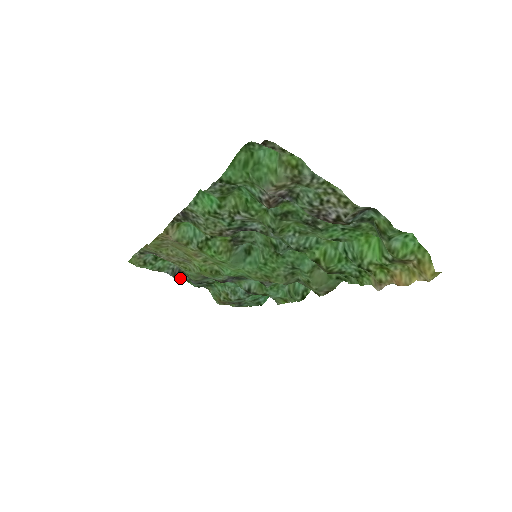
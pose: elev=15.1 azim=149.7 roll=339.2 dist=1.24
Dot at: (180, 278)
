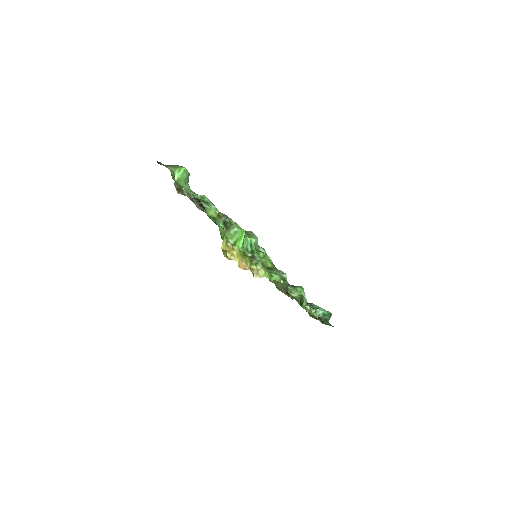
Dot at: occluded
